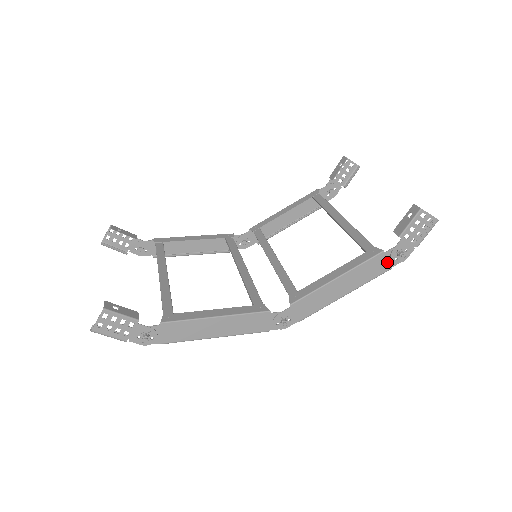
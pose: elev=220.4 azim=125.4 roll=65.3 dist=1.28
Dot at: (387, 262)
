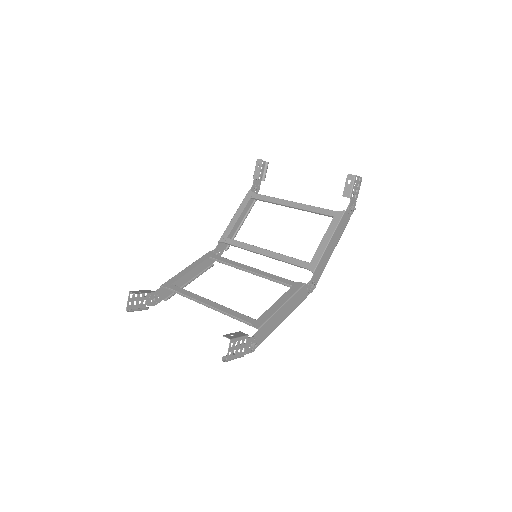
Dot at: (347, 217)
